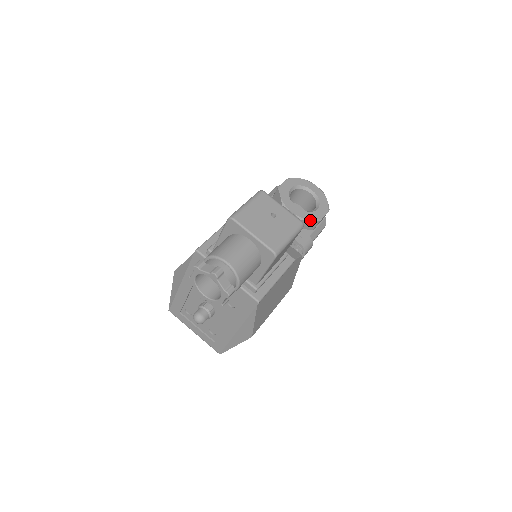
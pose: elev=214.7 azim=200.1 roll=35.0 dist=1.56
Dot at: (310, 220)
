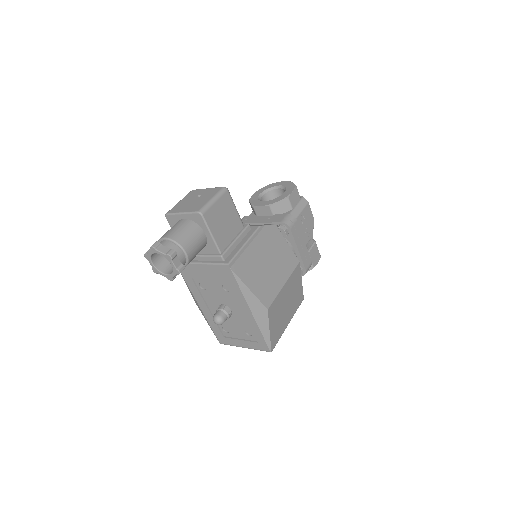
Dot at: (279, 202)
